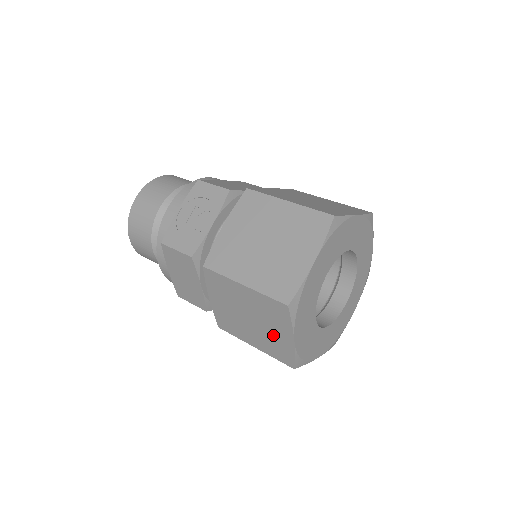
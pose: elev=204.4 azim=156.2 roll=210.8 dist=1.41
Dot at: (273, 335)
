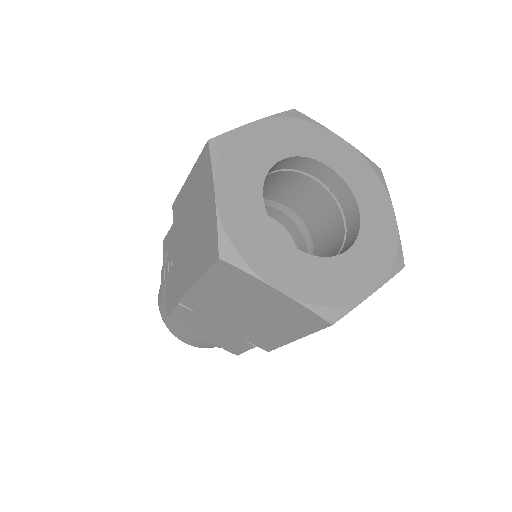
Dot at: (272, 307)
